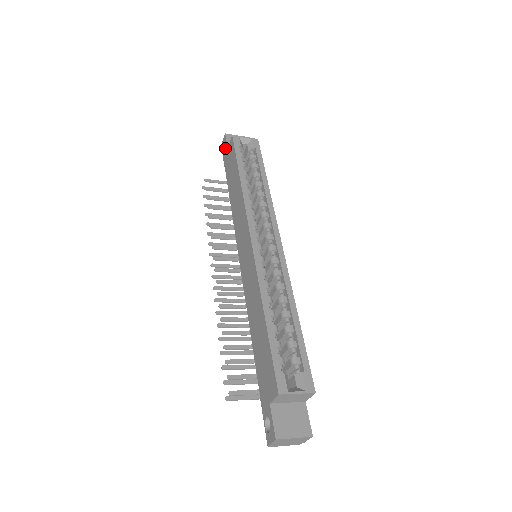
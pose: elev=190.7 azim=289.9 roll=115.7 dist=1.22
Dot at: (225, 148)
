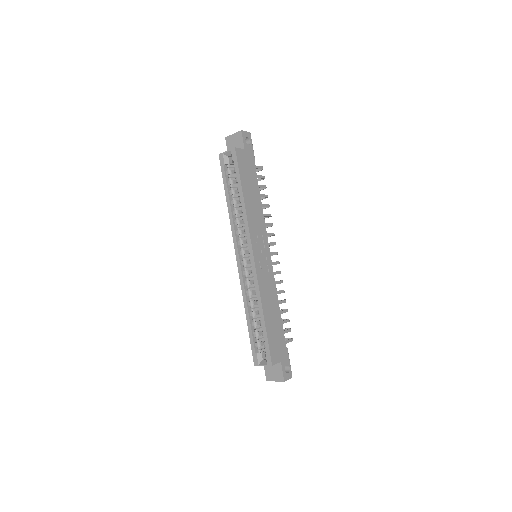
Dot at: occluded
